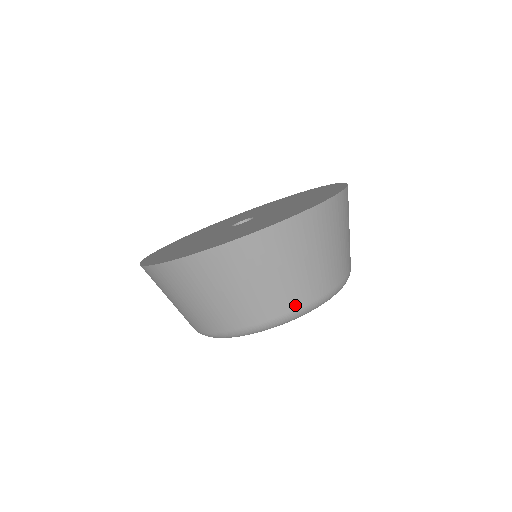
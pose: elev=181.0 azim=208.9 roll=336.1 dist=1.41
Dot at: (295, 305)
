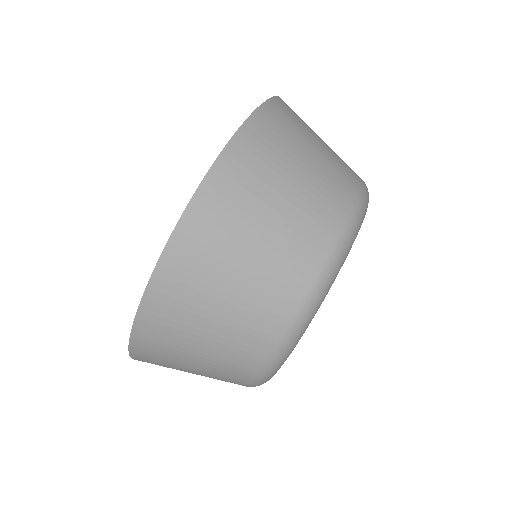
Dot at: occluded
